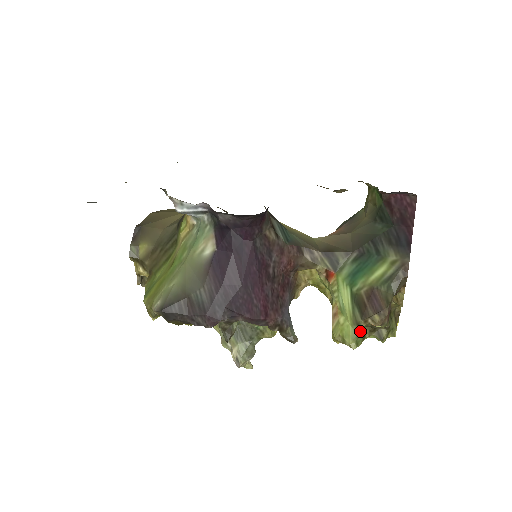
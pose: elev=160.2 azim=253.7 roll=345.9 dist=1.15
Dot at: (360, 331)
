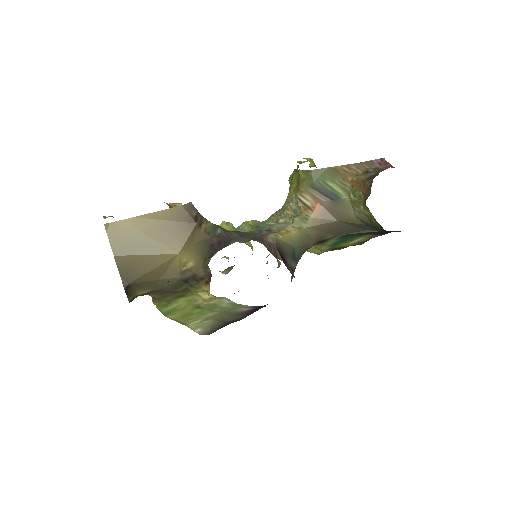
Dot at: occluded
